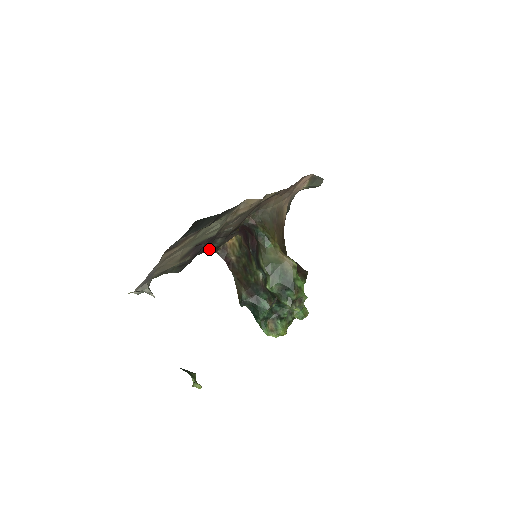
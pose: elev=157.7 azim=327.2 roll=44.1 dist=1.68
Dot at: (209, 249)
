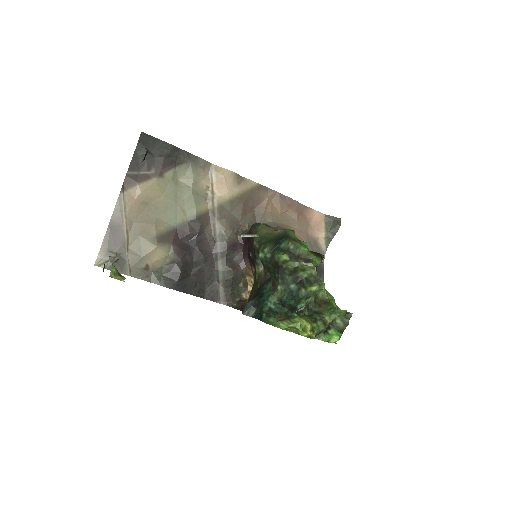
Dot at: (219, 294)
